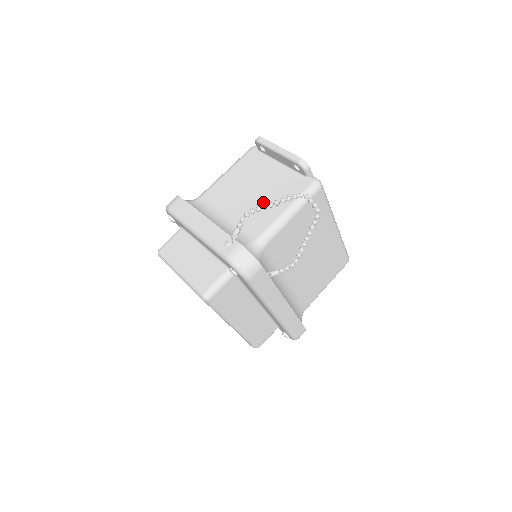
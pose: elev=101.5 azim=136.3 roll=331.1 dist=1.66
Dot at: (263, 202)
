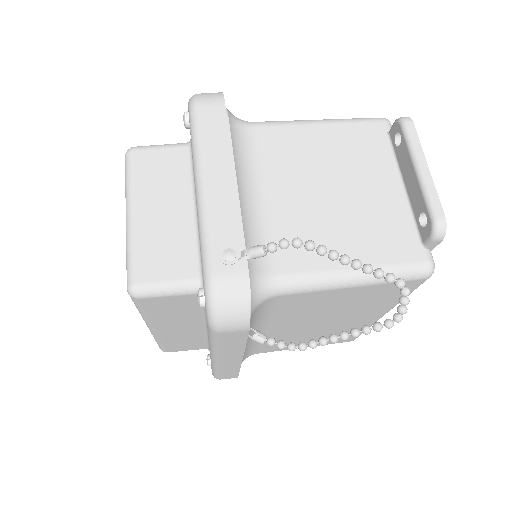
Dot at: (332, 224)
